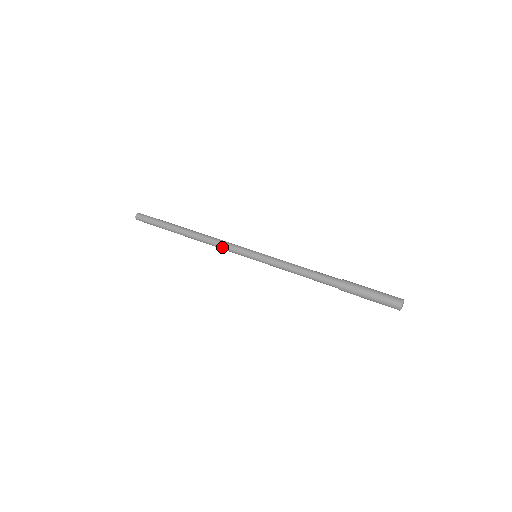
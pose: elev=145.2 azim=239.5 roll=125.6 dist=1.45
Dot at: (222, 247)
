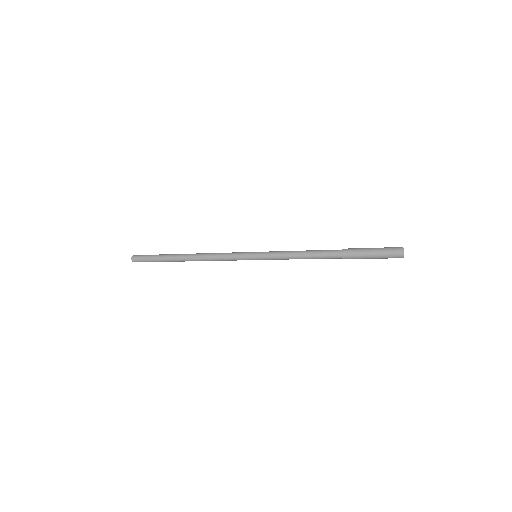
Dot at: (222, 259)
